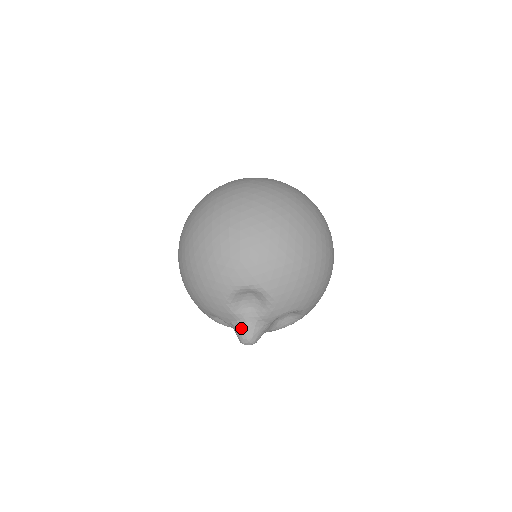
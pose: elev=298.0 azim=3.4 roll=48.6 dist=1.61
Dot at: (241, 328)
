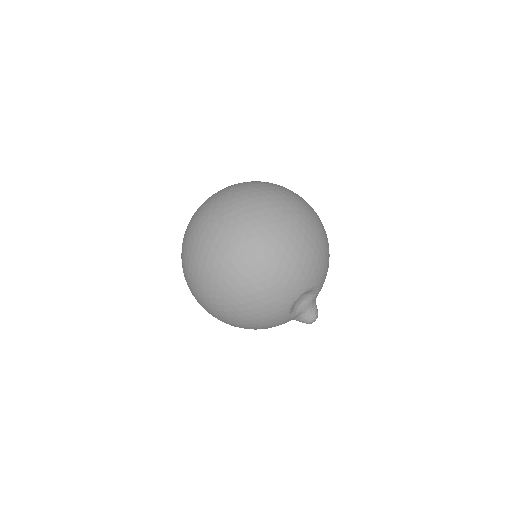
Dot at: (304, 318)
